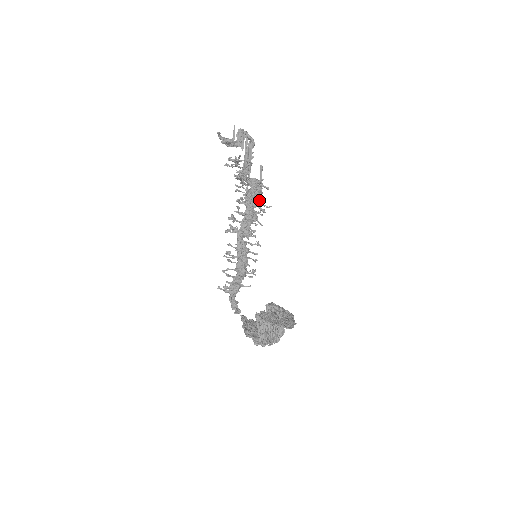
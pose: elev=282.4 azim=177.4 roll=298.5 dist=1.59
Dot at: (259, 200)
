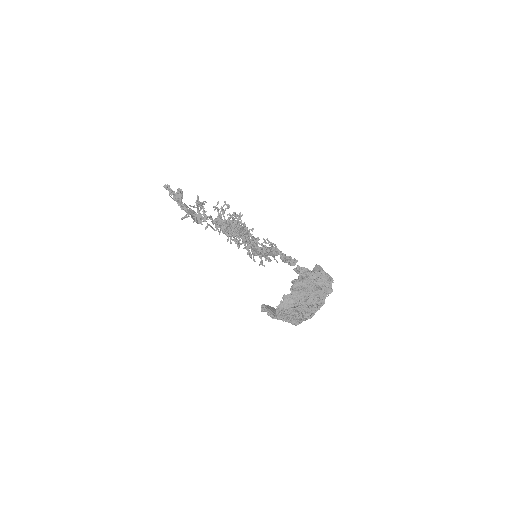
Dot at: occluded
